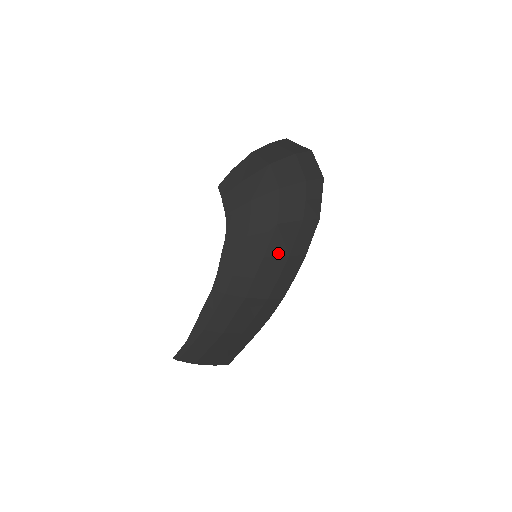
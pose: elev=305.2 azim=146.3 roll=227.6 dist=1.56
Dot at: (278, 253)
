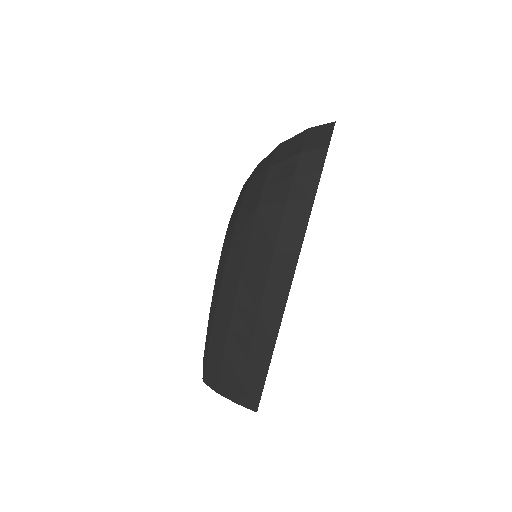
Dot at: (262, 246)
